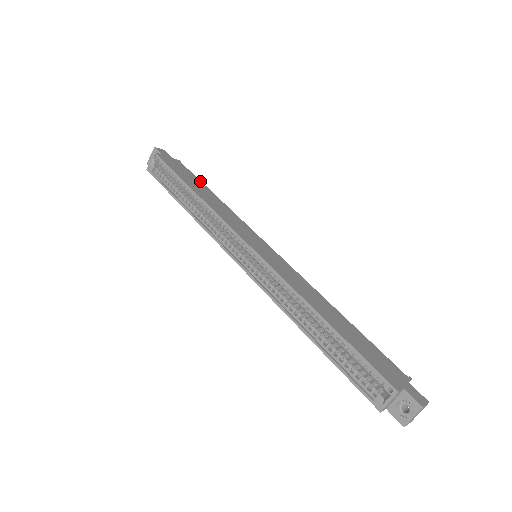
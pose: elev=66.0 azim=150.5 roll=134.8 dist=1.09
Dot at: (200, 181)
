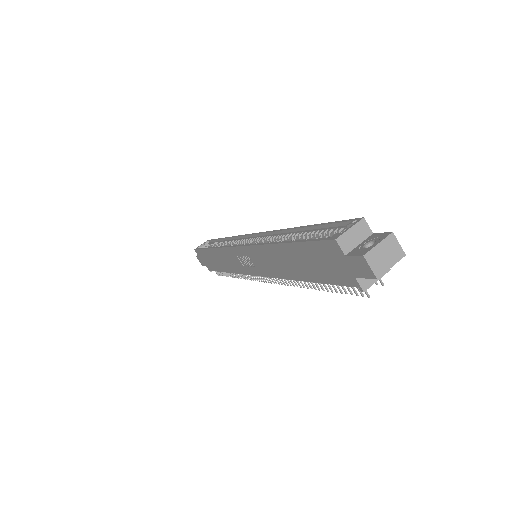
Dot at: occluded
